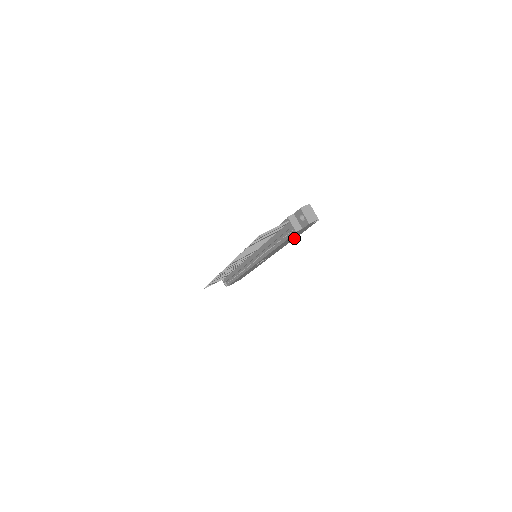
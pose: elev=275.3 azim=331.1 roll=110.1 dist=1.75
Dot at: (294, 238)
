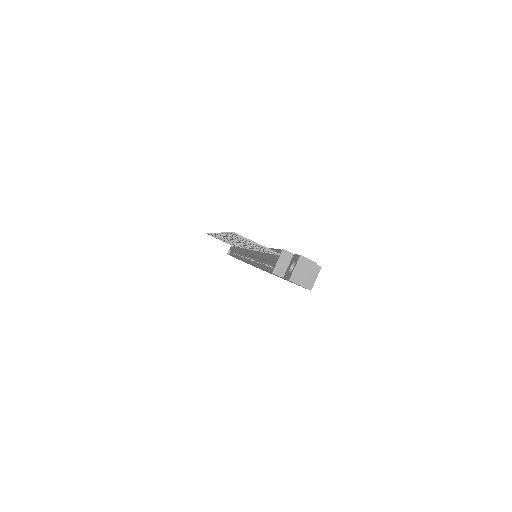
Dot at: occluded
